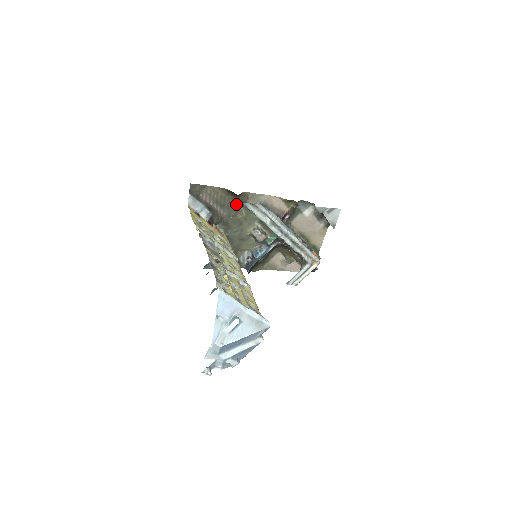
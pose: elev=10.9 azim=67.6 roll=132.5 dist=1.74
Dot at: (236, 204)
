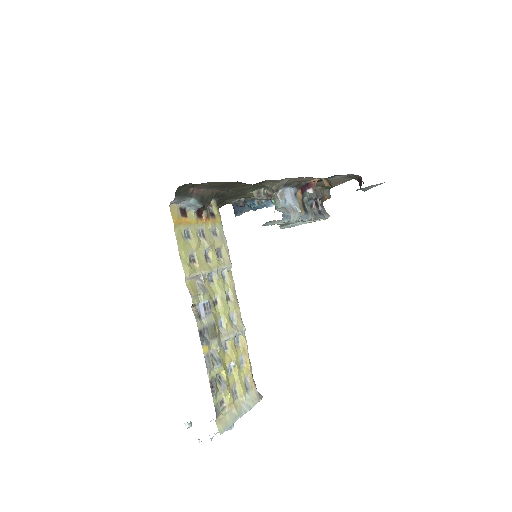
Dot at: (243, 183)
